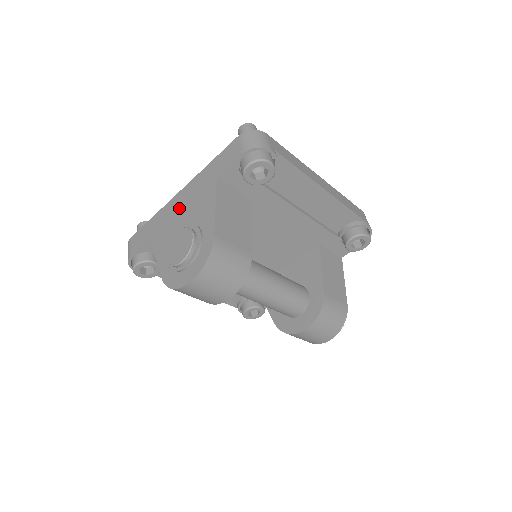
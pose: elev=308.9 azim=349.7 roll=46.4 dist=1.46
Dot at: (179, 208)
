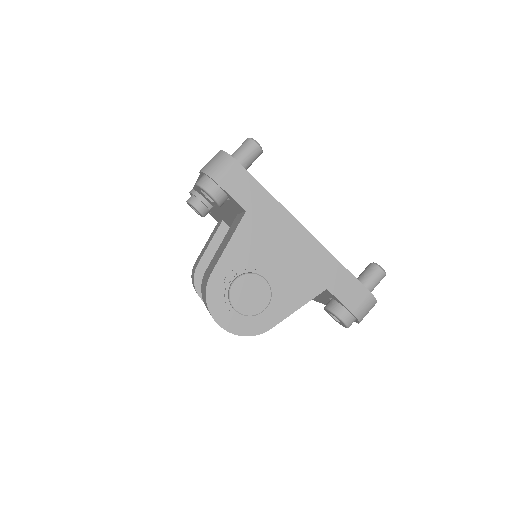
Dot at: (288, 245)
